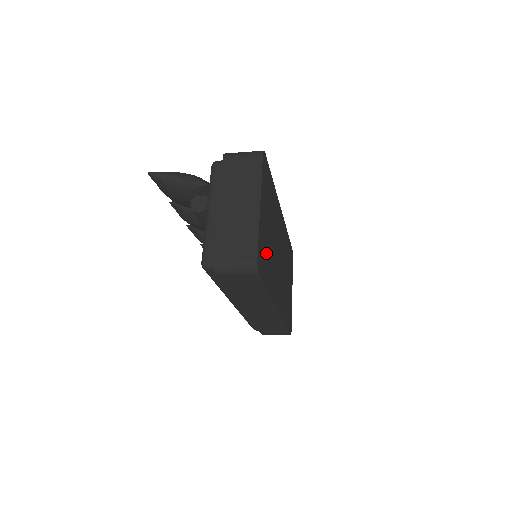
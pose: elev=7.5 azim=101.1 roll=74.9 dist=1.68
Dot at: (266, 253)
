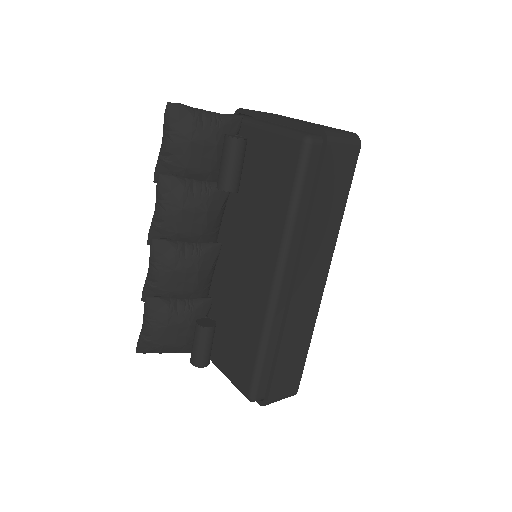
Dot at: occluded
